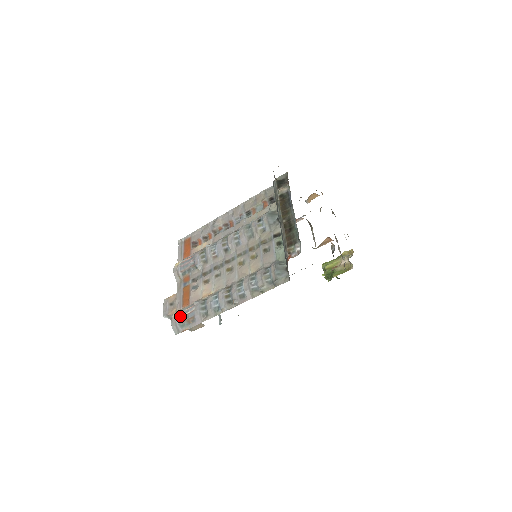
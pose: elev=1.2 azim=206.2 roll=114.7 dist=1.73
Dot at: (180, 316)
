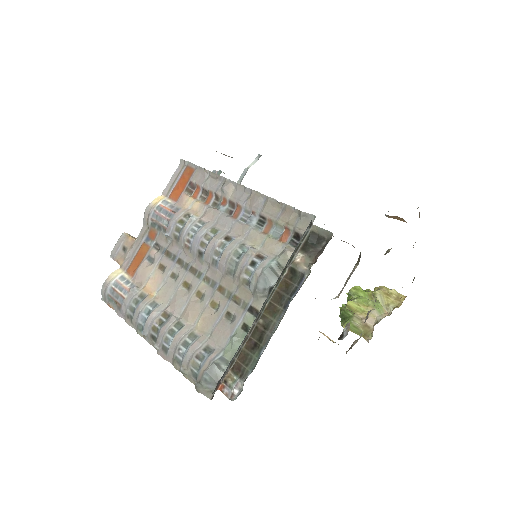
Dot at: (113, 286)
